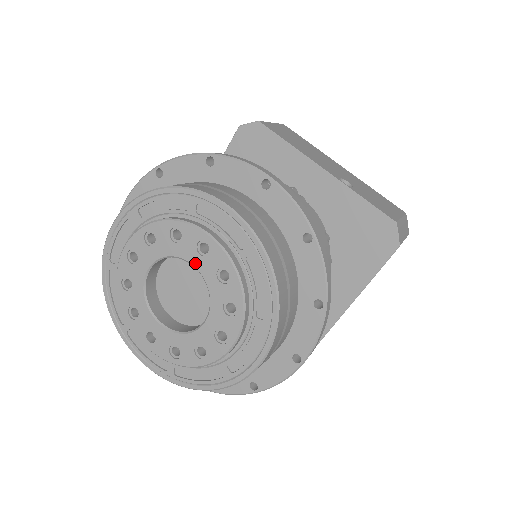
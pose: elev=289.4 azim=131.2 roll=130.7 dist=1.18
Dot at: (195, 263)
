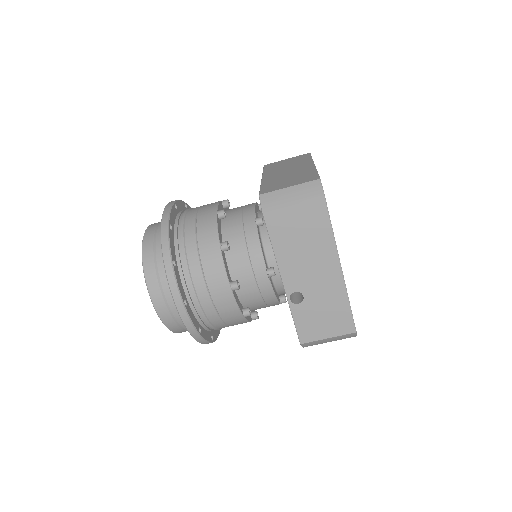
Dot at: occluded
